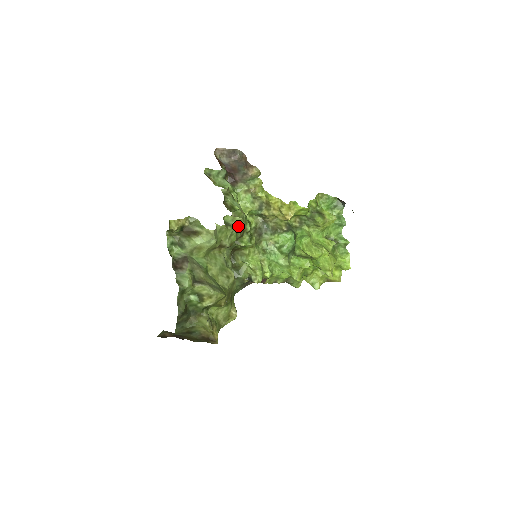
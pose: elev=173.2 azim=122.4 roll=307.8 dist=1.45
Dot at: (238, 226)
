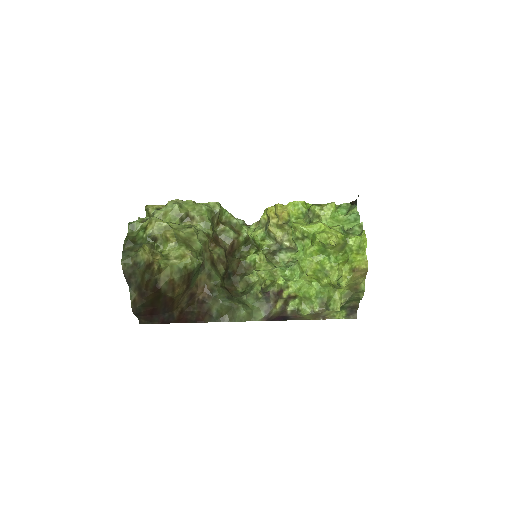
Dot at: (213, 209)
